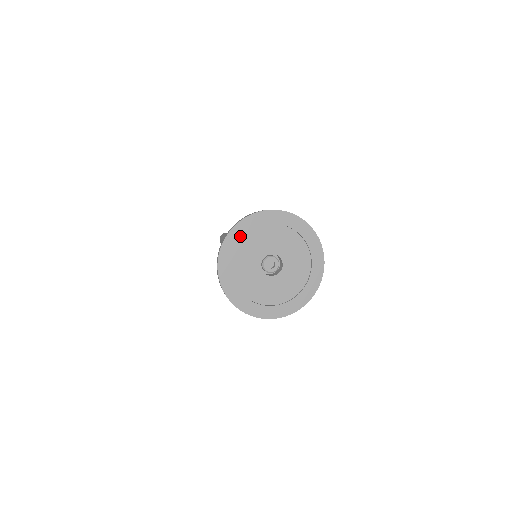
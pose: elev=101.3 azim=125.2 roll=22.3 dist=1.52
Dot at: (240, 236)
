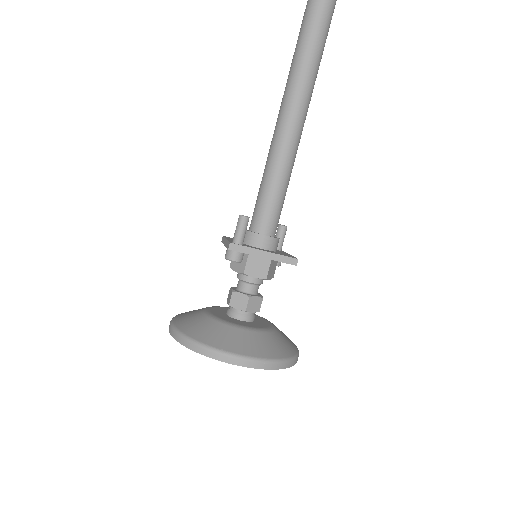
Dot at: occluded
